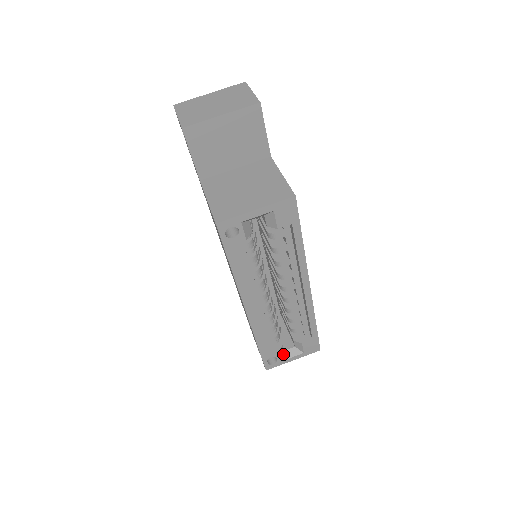
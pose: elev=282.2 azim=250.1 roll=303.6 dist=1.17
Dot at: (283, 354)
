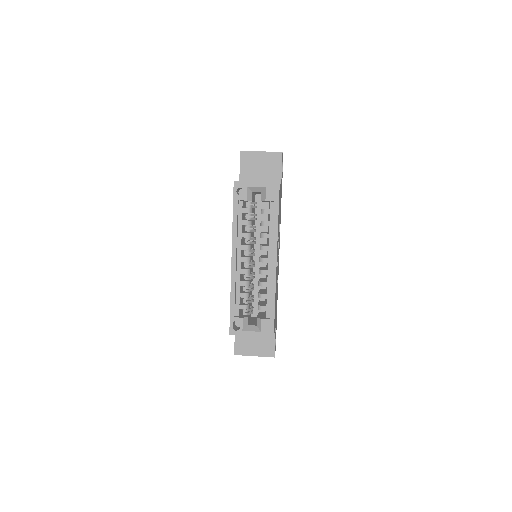
Dot at: (246, 327)
